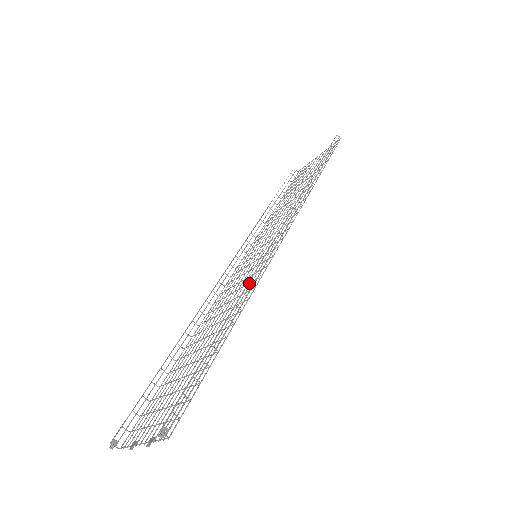
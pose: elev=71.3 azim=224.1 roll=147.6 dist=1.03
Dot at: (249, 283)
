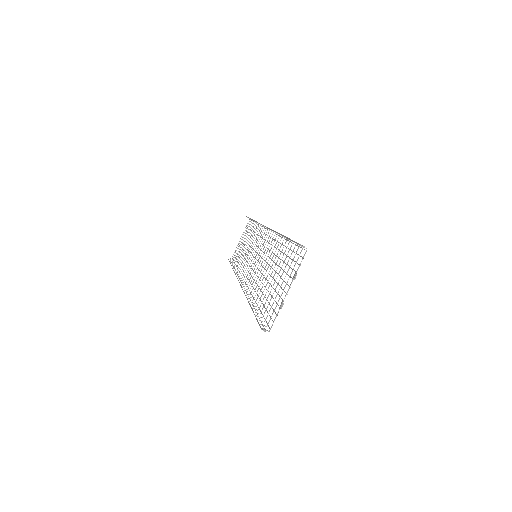
Dot at: occluded
